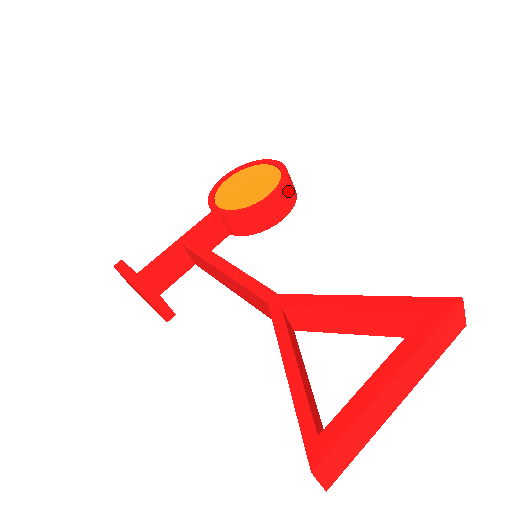
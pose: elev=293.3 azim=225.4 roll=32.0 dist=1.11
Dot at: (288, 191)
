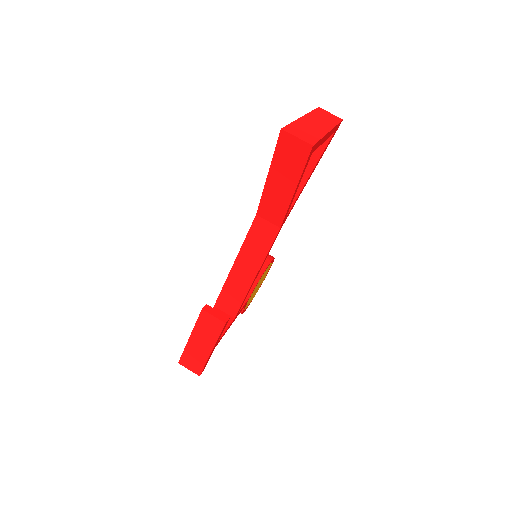
Dot at: occluded
